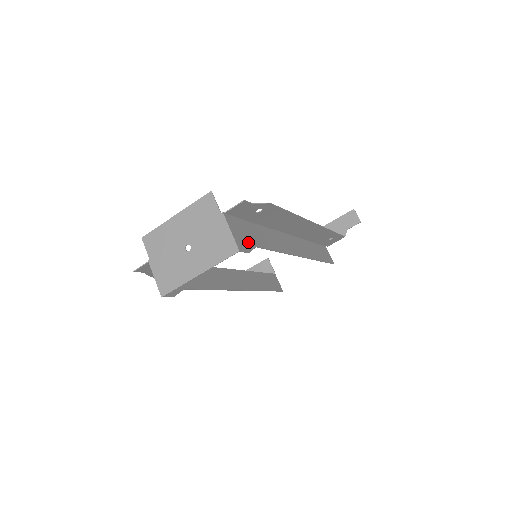
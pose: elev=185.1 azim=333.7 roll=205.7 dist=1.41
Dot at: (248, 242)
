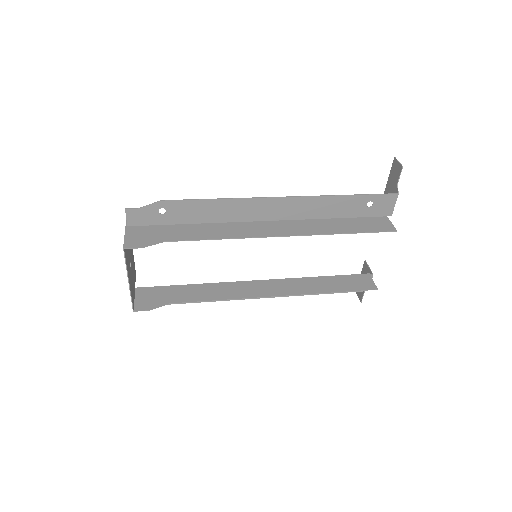
Dot at: (150, 240)
